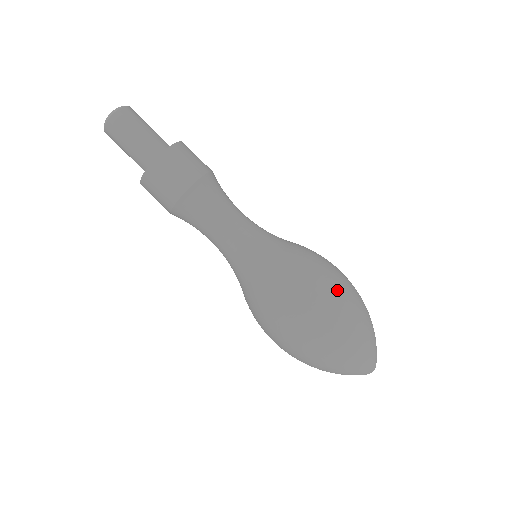
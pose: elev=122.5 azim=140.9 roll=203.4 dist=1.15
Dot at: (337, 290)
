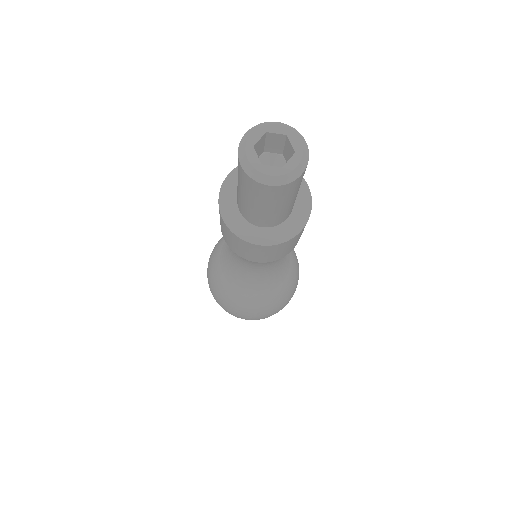
Dot at: (258, 319)
